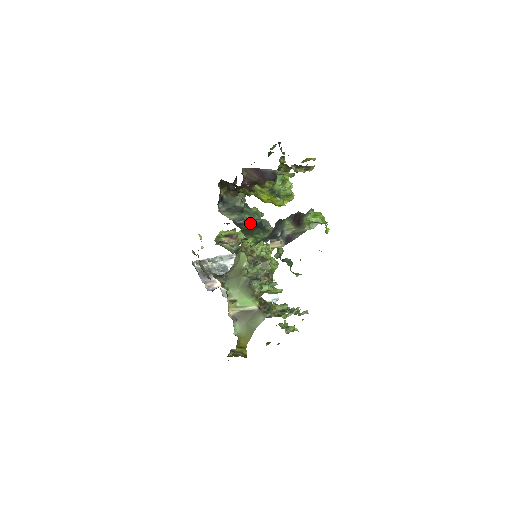
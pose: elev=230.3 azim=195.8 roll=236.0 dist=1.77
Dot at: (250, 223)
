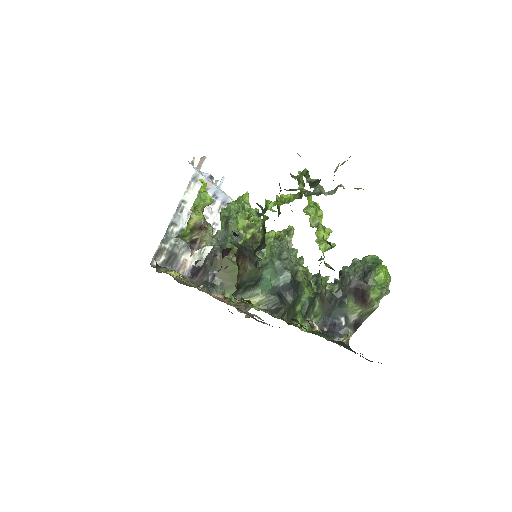
Dot at: (279, 288)
